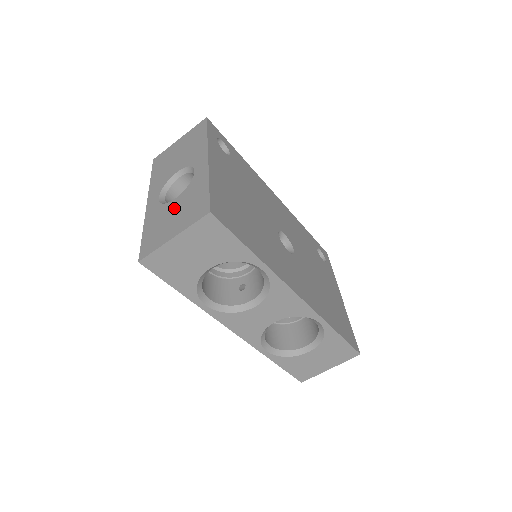
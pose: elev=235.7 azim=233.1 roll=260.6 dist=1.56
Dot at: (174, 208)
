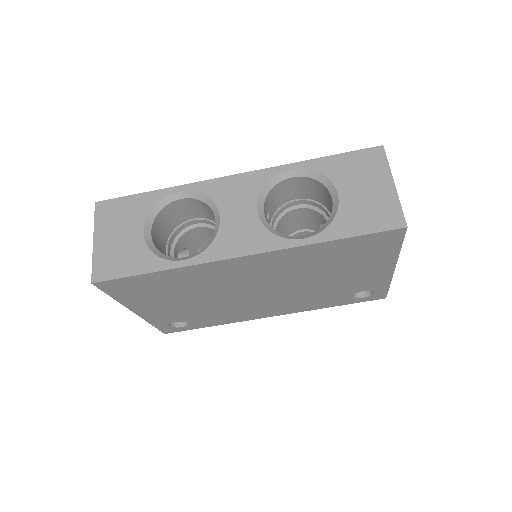
Dot at: occluded
